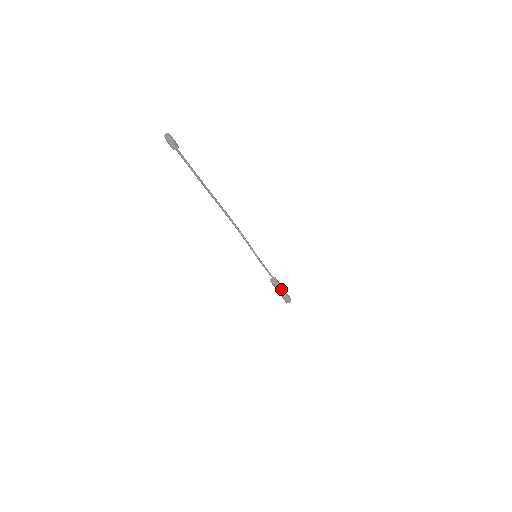
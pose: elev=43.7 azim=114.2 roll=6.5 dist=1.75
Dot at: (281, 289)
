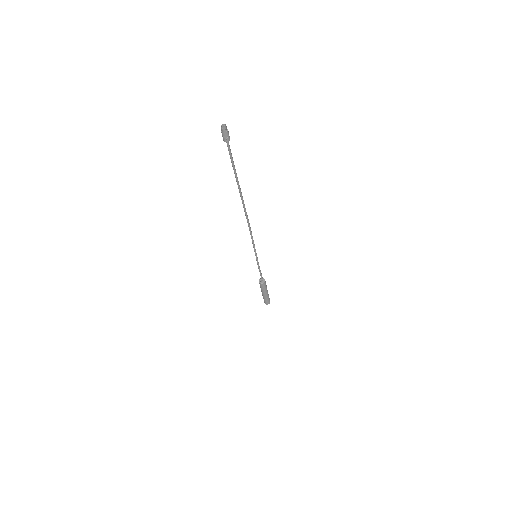
Dot at: (266, 291)
